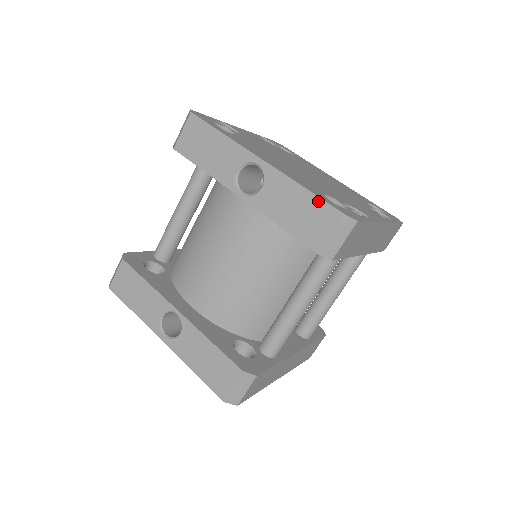
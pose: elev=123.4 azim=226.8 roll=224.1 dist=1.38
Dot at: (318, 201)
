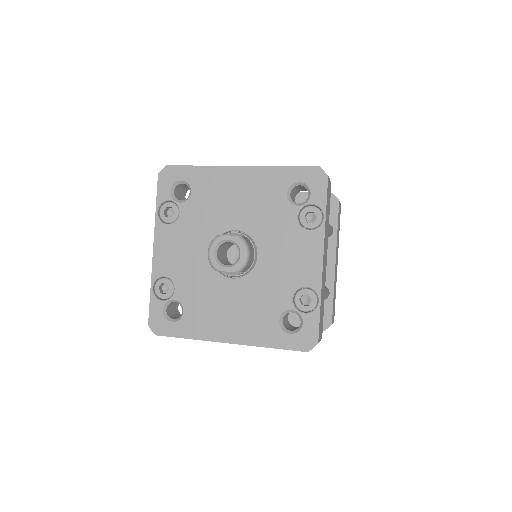
Dot at: occluded
